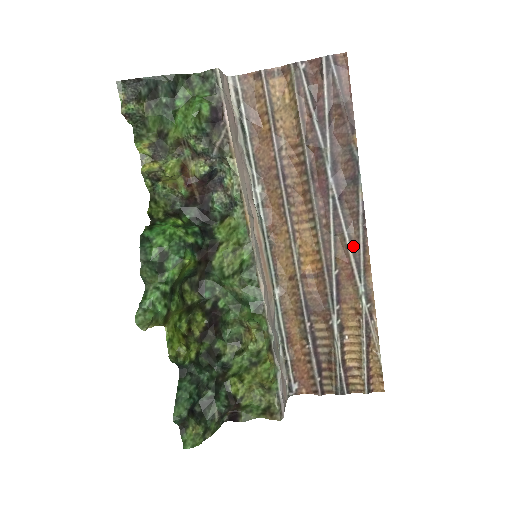
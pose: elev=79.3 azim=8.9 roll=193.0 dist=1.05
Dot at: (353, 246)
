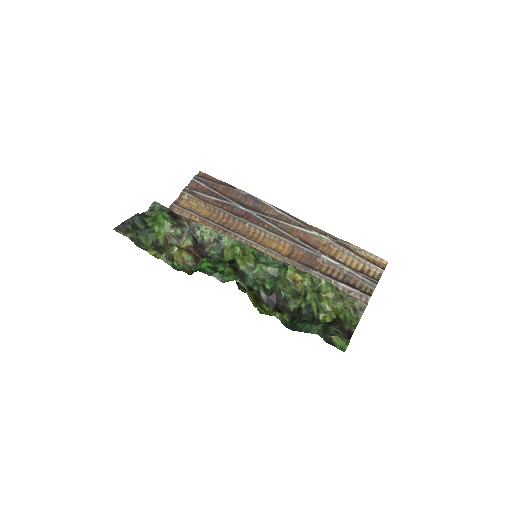
Dot at: (290, 223)
